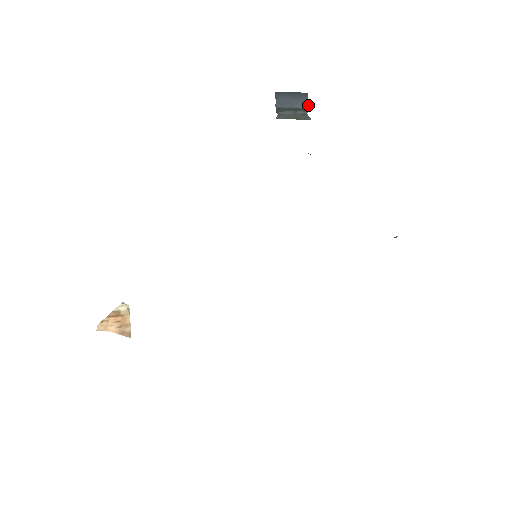
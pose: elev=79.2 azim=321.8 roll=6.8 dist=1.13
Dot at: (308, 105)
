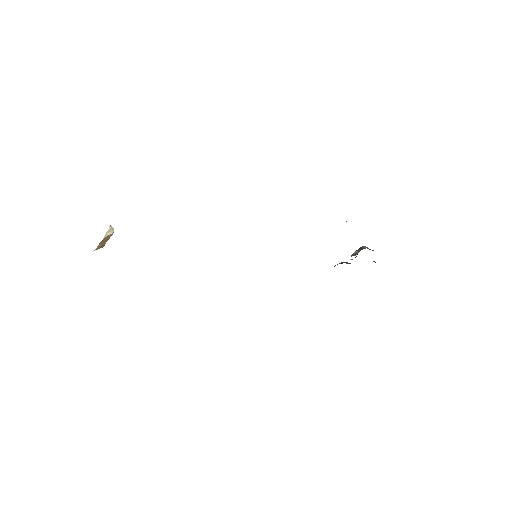
Dot at: occluded
